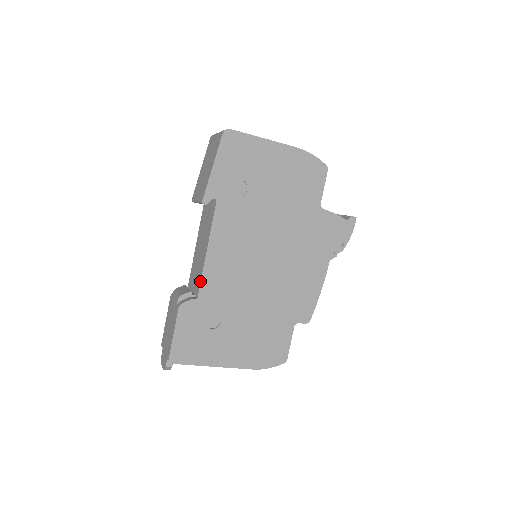
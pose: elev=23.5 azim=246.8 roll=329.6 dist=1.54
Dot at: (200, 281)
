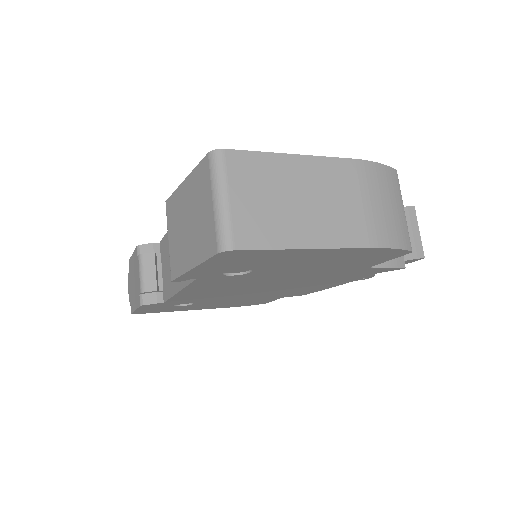
Dot at: (168, 298)
